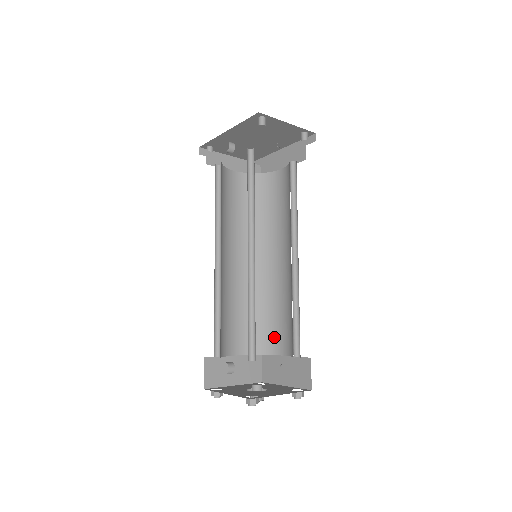
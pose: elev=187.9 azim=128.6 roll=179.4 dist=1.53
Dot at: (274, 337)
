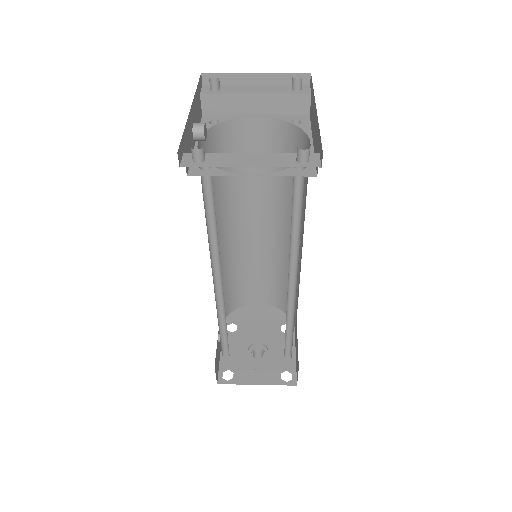
Dot at: occluded
